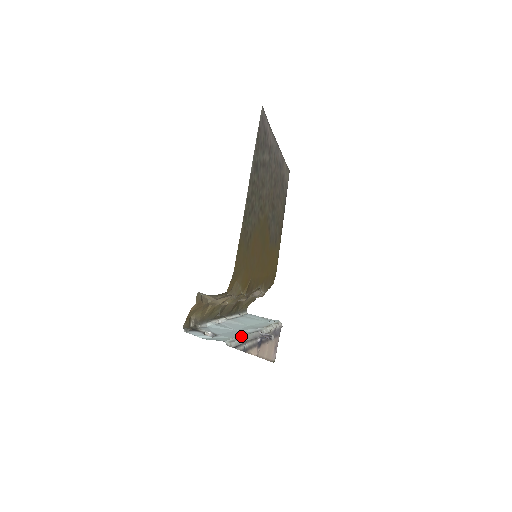
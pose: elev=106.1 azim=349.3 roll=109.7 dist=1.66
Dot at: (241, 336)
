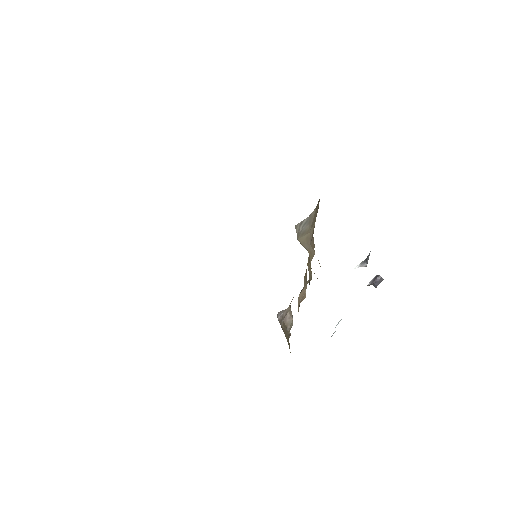
Dot at: occluded
